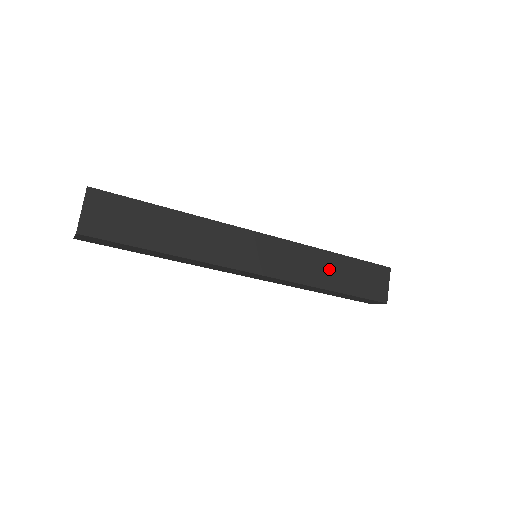
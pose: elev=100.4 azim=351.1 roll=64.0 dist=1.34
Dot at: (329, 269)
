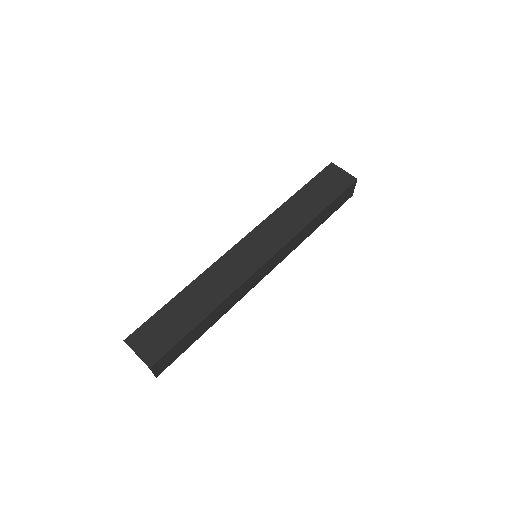
Dot at: (300, 208)
